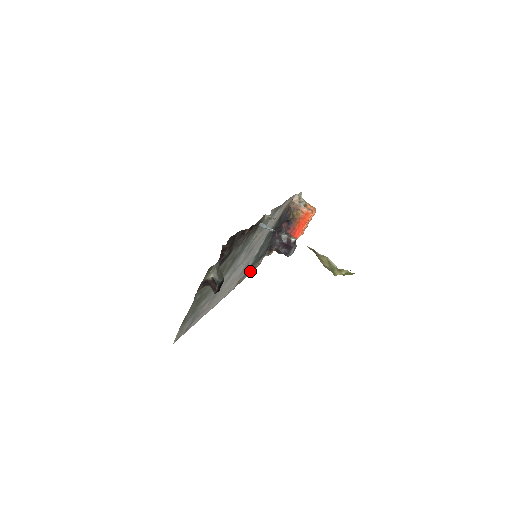
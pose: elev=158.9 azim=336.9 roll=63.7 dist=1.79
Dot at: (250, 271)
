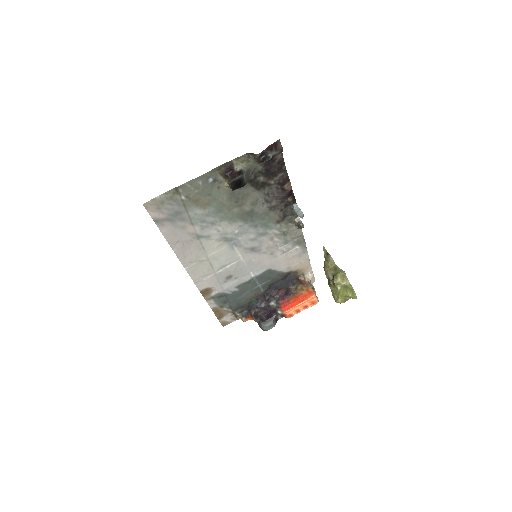
Dot at: (218, 308)
